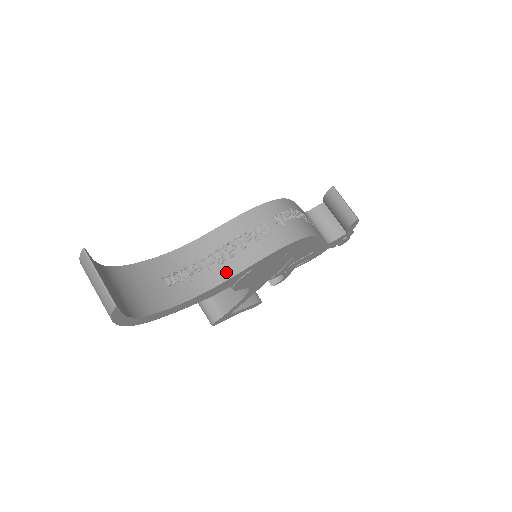
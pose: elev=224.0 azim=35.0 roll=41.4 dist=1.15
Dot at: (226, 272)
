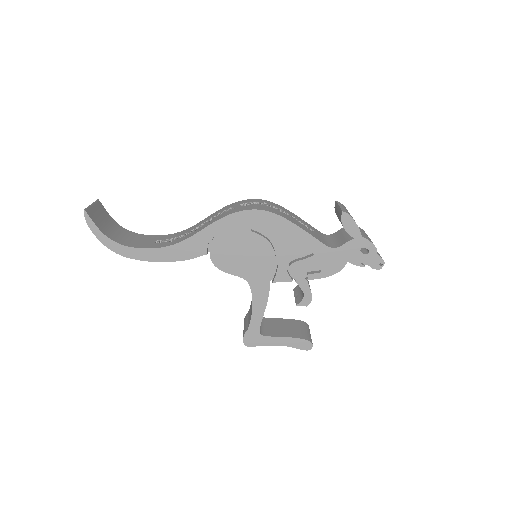
Dot at: (192, 234)
